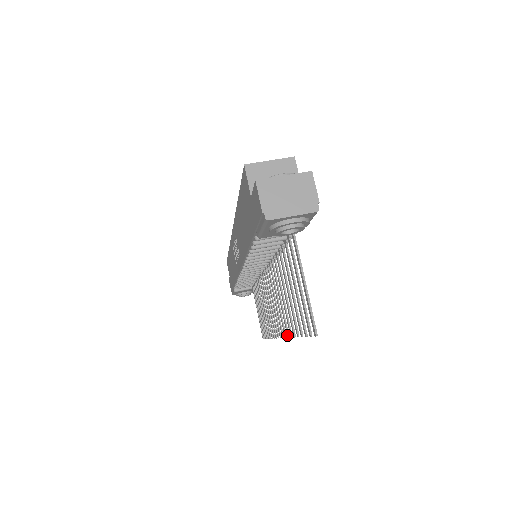
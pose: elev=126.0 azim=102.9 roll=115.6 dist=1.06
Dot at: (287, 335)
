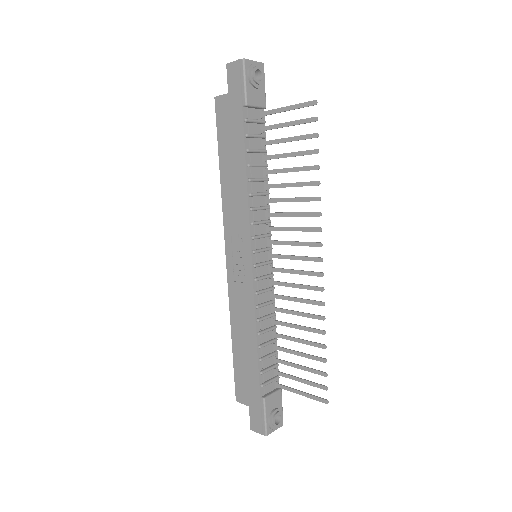
Dot at: (318, 214)
